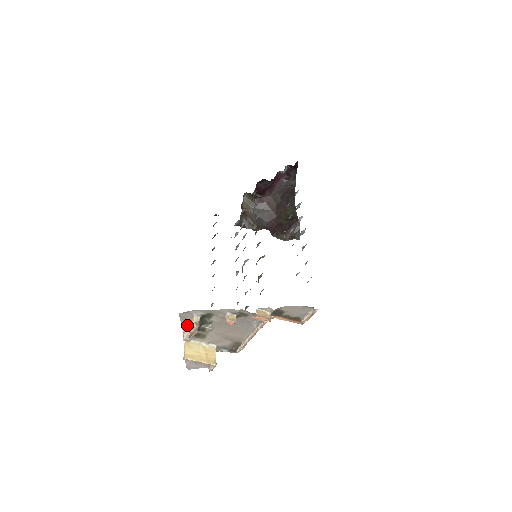
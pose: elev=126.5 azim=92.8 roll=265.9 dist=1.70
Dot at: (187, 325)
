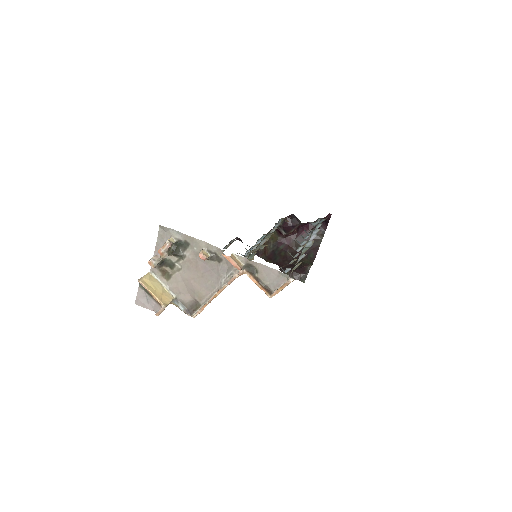
Dot at: occluded
